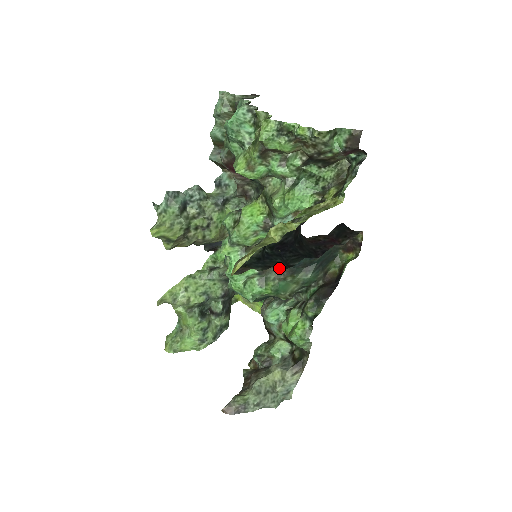
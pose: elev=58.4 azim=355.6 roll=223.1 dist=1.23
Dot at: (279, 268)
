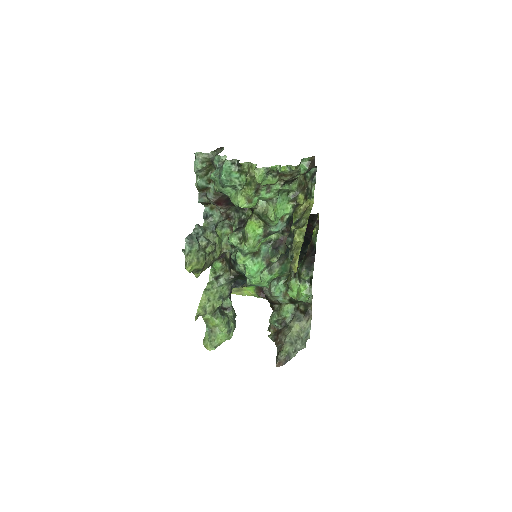
Dot at: occluded
